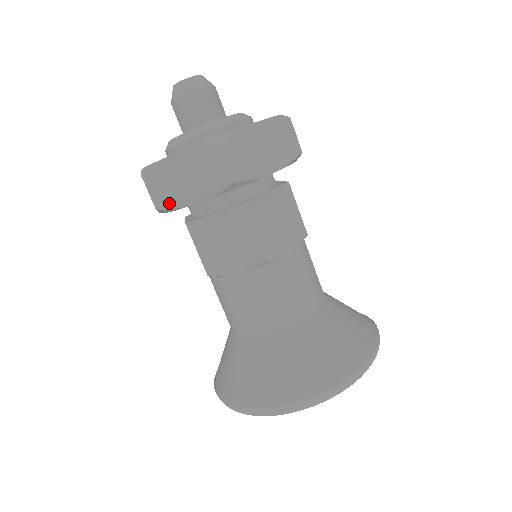
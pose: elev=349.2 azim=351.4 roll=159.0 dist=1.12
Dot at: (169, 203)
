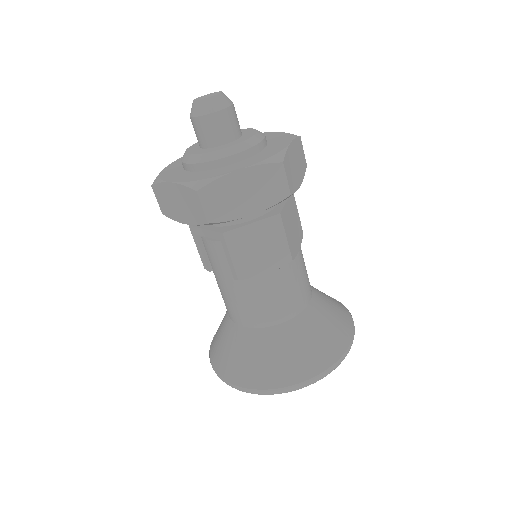
Dot at: (223, 216)
